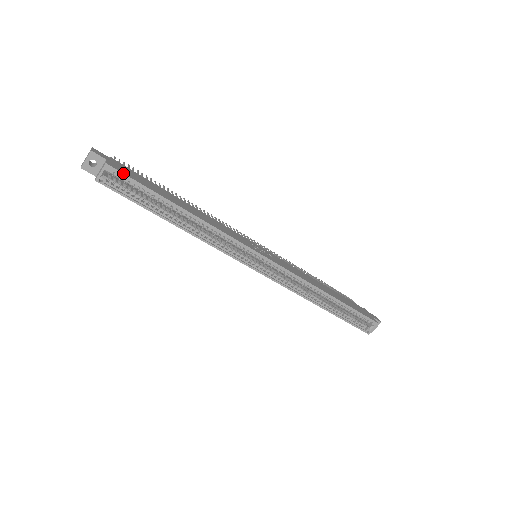
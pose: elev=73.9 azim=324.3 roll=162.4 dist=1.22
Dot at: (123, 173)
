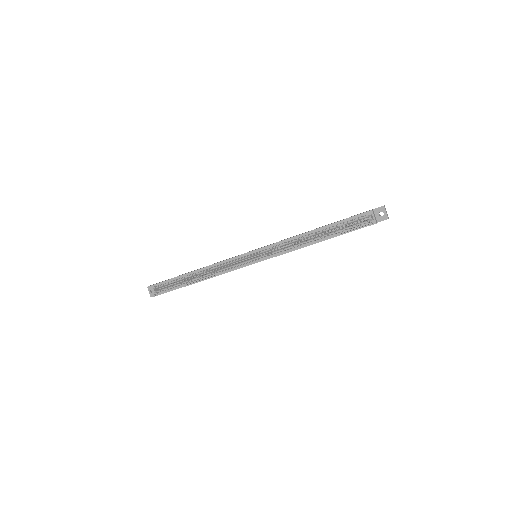
Dot at: (158, 283)
